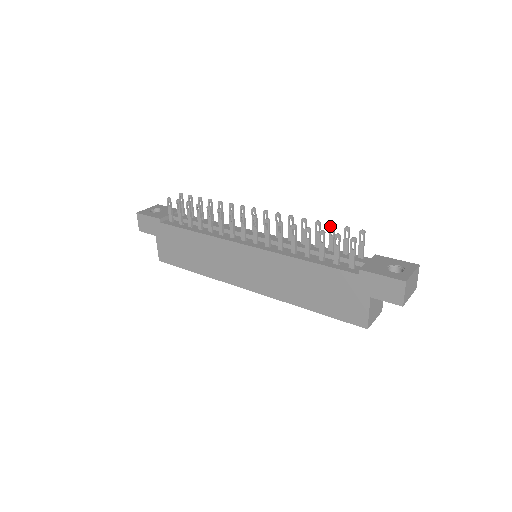
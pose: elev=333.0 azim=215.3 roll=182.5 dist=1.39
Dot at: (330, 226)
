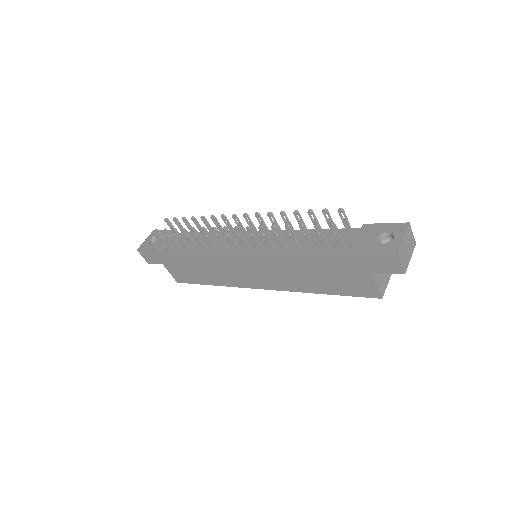
Dot at: (308, 213)
